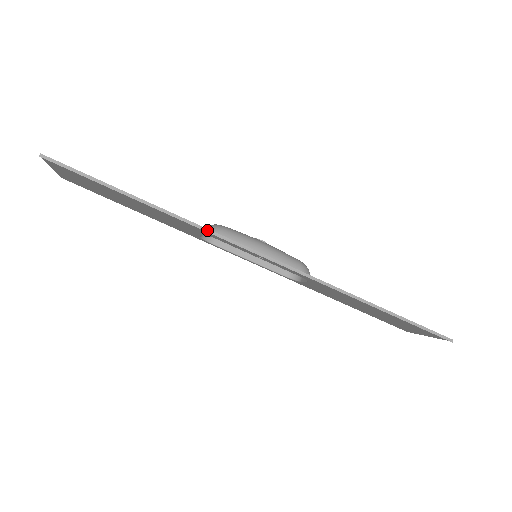
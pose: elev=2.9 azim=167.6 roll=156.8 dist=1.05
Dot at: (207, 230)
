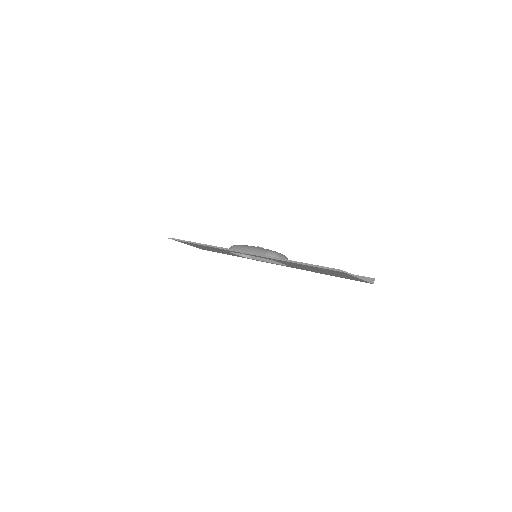
Dot at: (215, 247)
